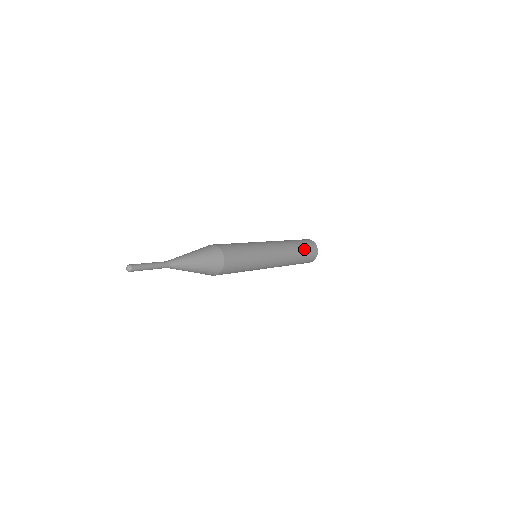
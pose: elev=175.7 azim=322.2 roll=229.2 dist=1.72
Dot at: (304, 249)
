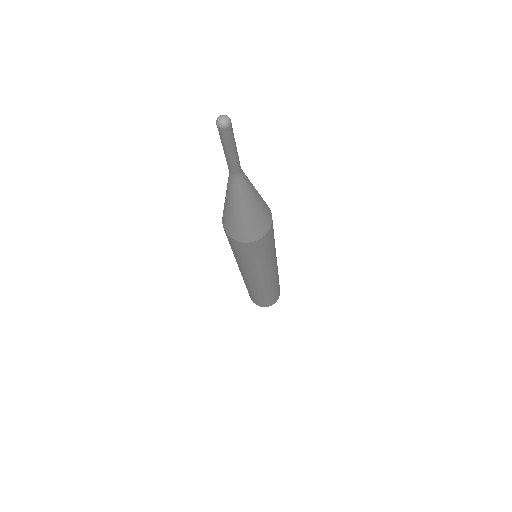
Dot at: occluded
